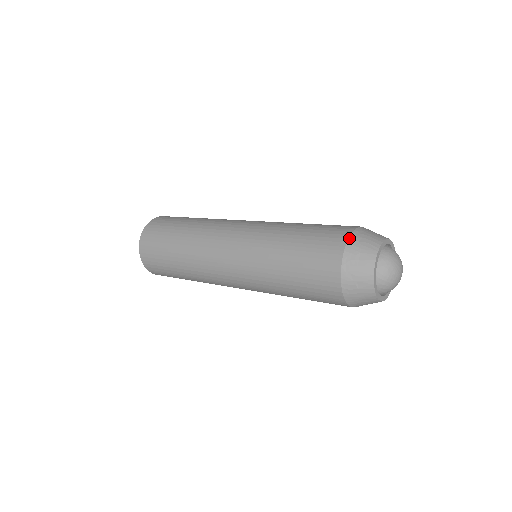
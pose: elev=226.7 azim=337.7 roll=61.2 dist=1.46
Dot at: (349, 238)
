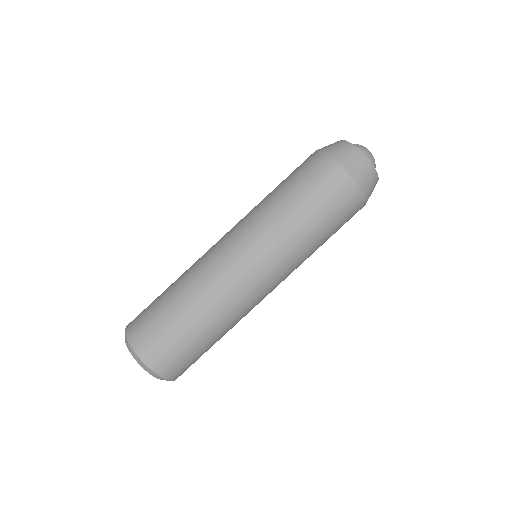
Dot at: (319, 150)
